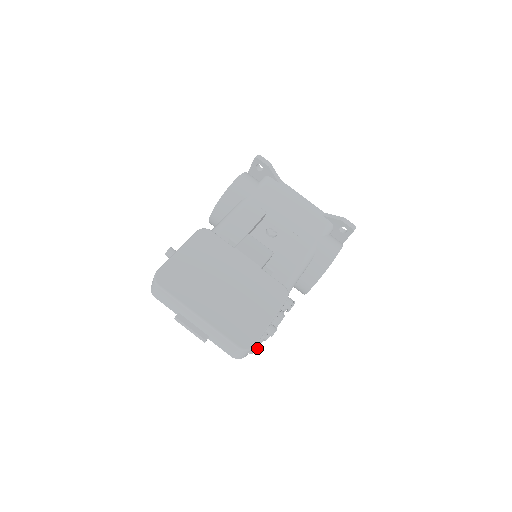
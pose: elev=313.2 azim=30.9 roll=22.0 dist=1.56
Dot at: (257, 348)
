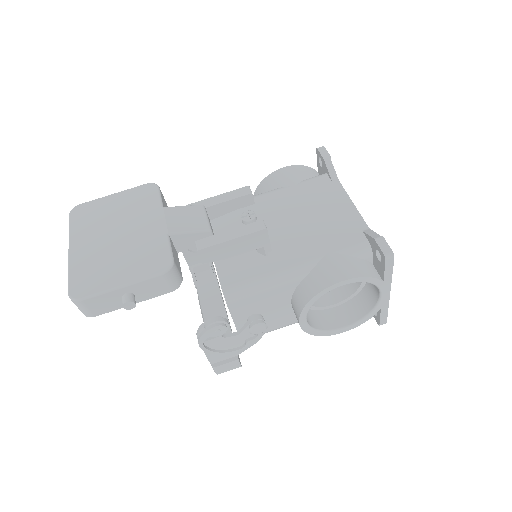
Dot at: (215, 366)
